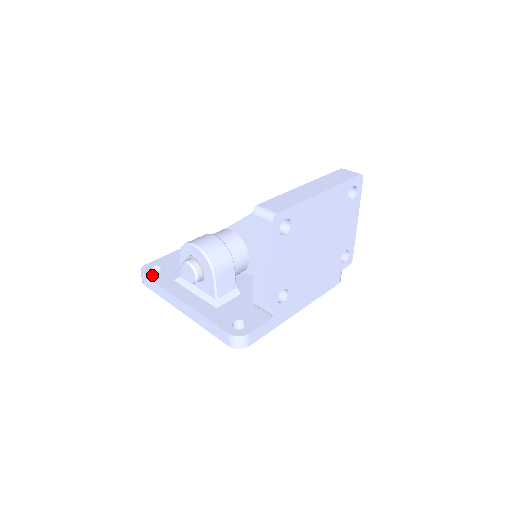
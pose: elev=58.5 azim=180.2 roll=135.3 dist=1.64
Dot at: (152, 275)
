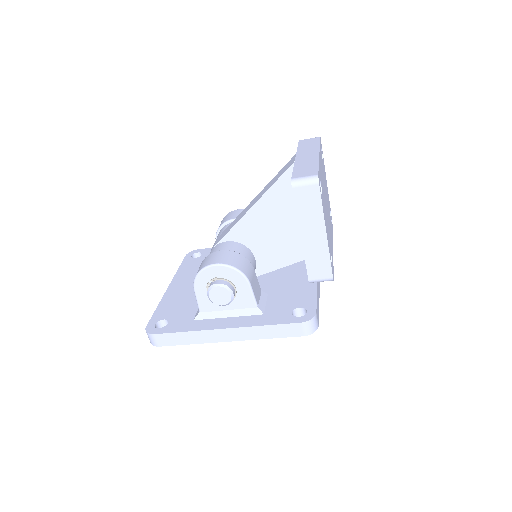
Dot at: (166, 329)
